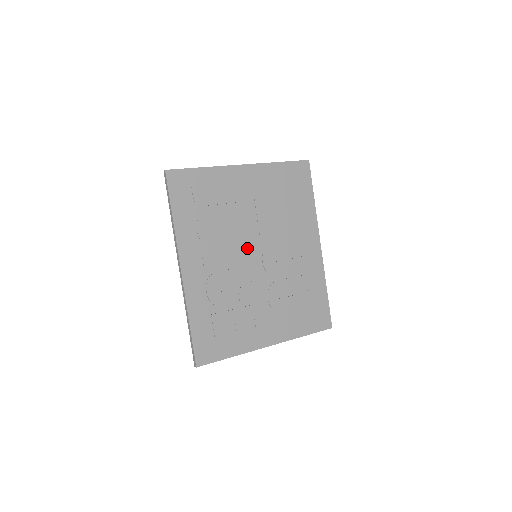
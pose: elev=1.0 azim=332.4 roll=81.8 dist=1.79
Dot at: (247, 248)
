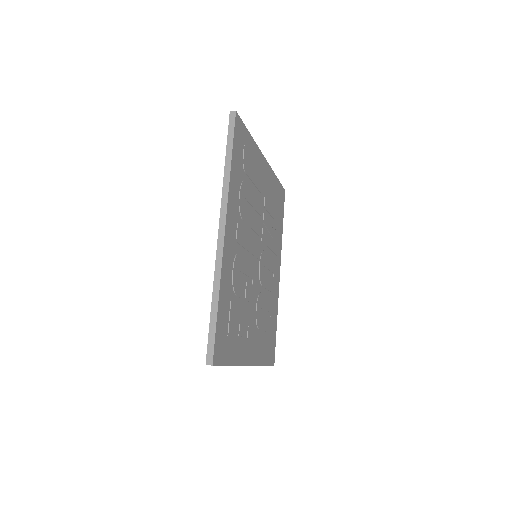
Dot at: (256, 242)
